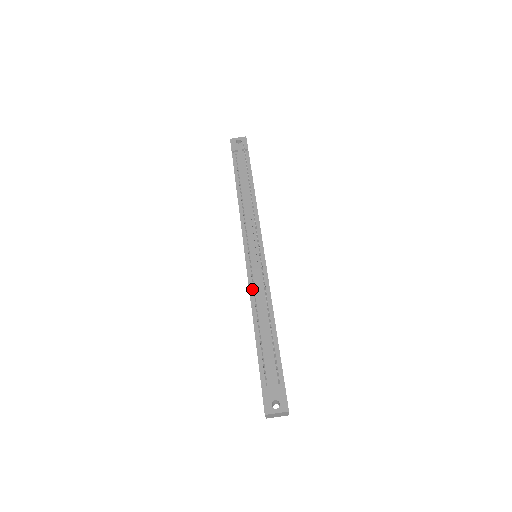
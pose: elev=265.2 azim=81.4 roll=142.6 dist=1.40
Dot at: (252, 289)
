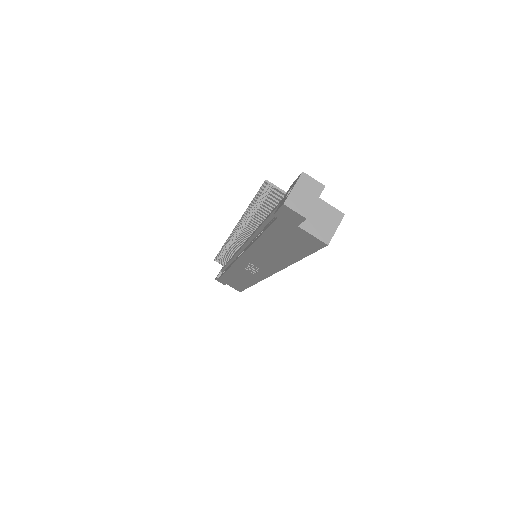
Dot at: (248, 247)
